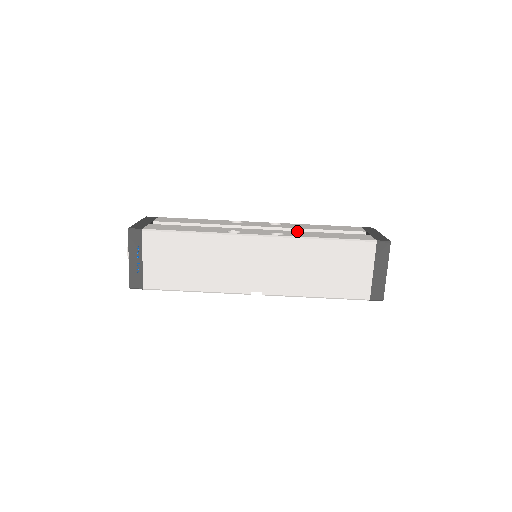
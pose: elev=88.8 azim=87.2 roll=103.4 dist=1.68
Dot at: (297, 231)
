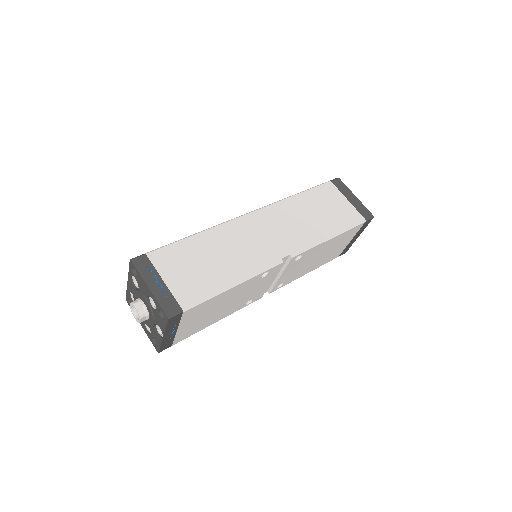
Dot at: occluded
